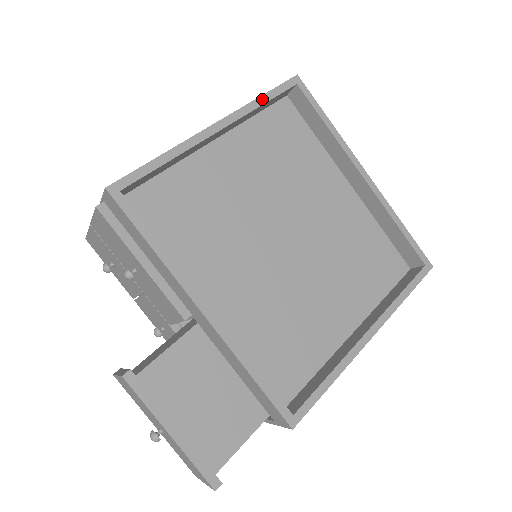
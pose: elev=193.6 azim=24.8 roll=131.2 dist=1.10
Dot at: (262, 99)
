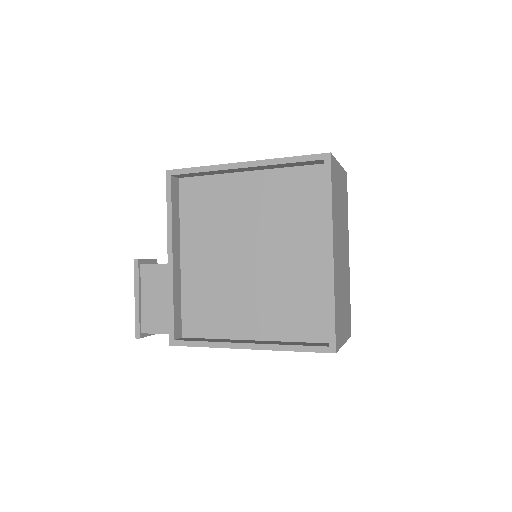
Dot at: (287, 159)
